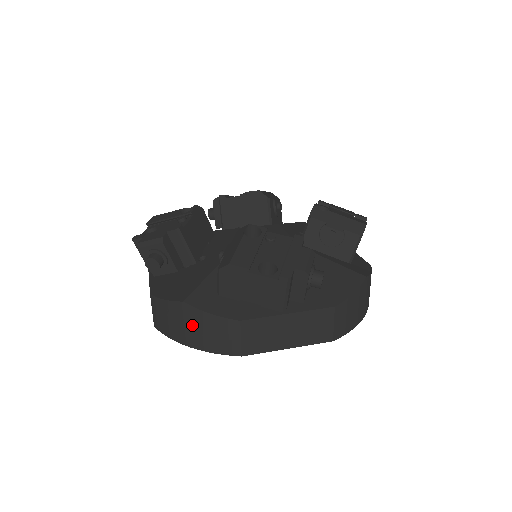
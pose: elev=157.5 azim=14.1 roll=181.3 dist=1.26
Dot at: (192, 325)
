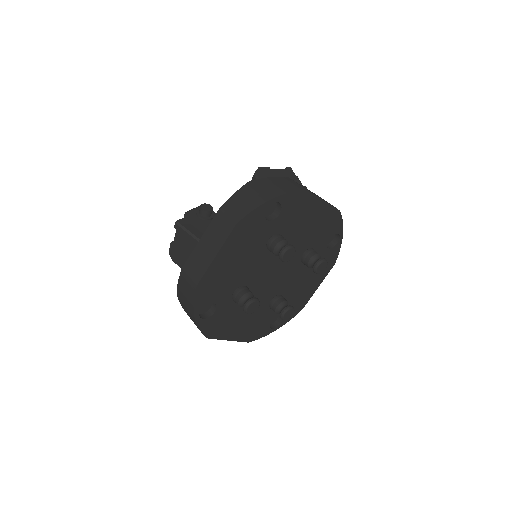
Dot at: (184, 302)
